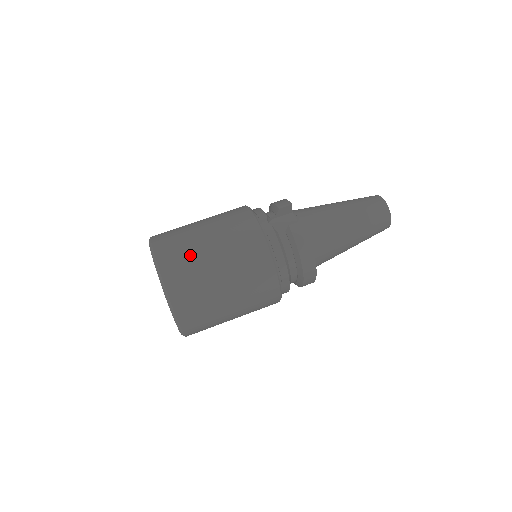
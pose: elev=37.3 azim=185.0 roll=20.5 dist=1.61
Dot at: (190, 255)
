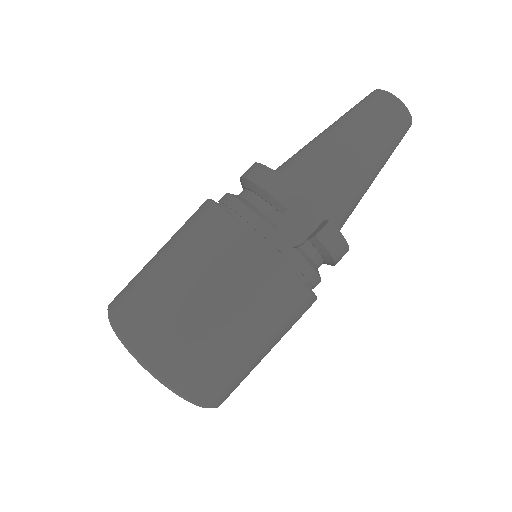
Dot at: (211, 355)
